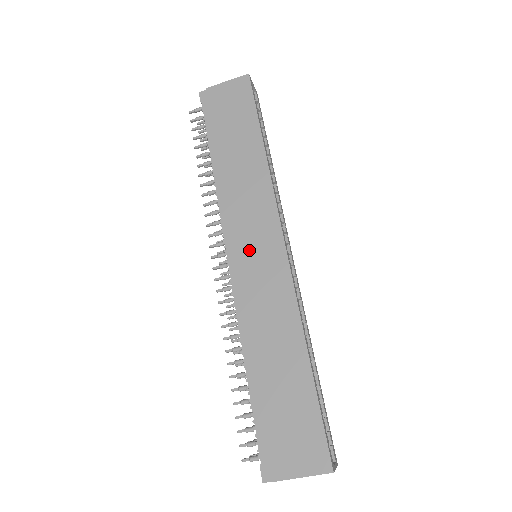
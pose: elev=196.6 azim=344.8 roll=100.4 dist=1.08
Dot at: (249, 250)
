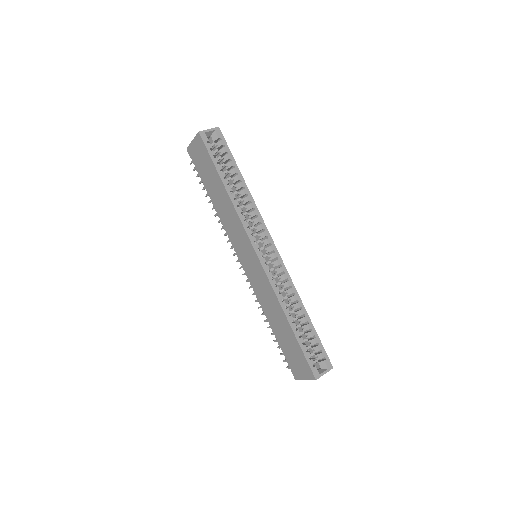
Dot at: (246, 260)
